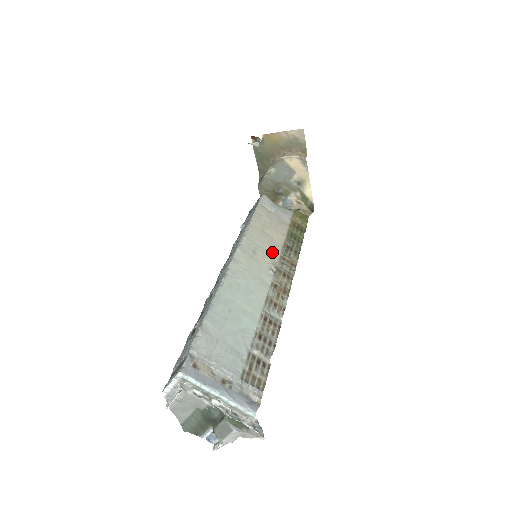
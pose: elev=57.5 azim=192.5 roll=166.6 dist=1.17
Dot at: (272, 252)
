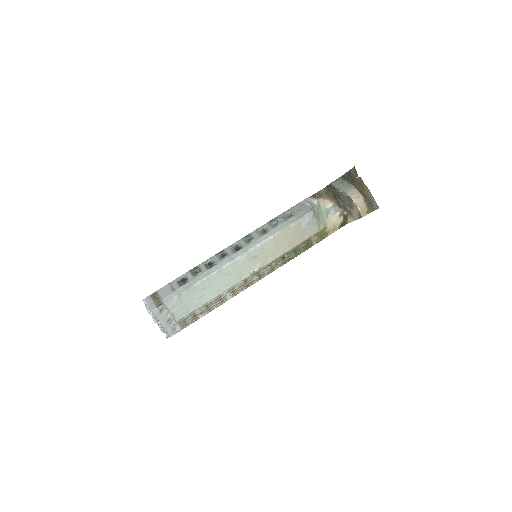
Dot at: (267, 259)
